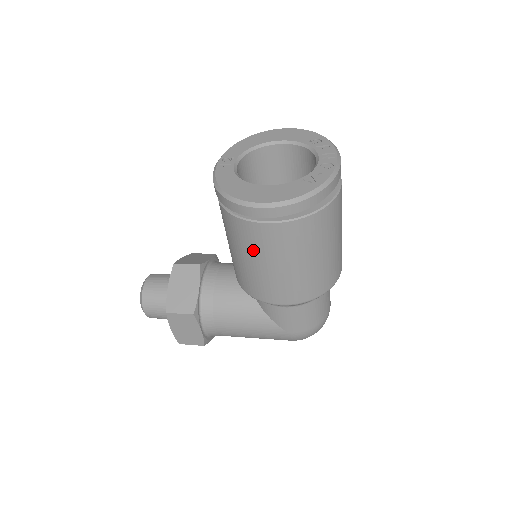
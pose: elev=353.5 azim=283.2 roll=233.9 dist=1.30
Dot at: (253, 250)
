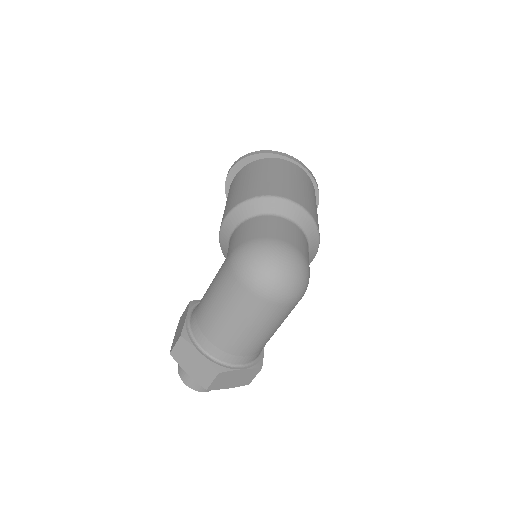
Dot at: occluded
